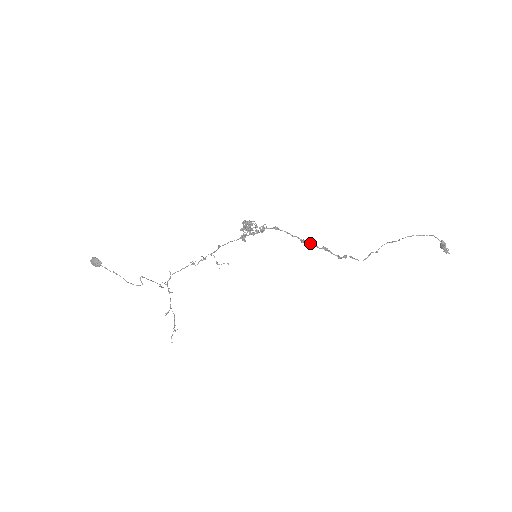
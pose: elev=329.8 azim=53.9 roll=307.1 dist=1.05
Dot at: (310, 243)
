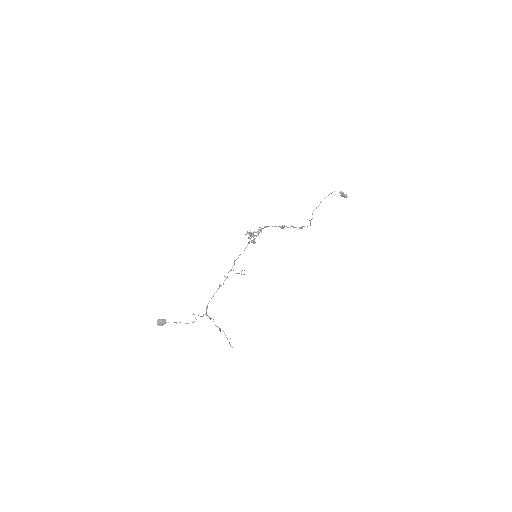
Dot at: (284, 227)
